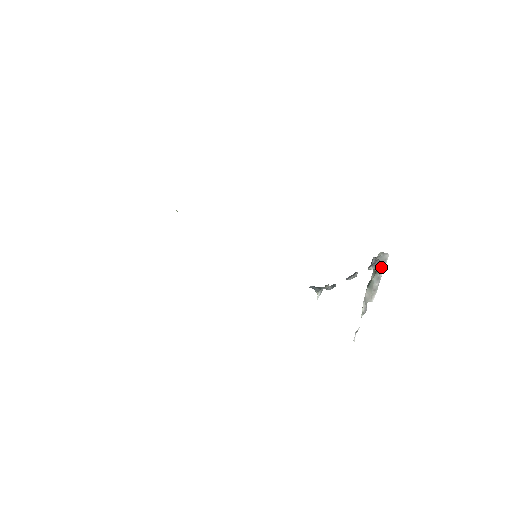
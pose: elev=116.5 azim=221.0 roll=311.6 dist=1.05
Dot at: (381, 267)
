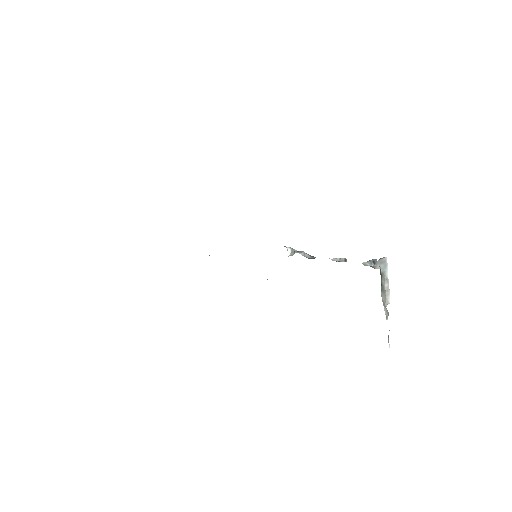
Dot at: (383, 269)
